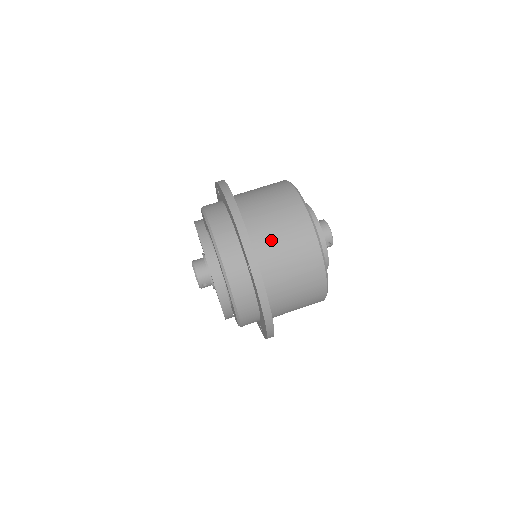
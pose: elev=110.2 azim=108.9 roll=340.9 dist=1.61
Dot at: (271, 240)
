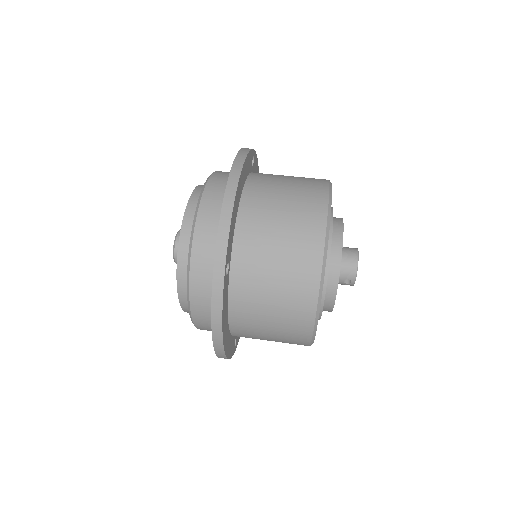
Dot at: (262, 245)
